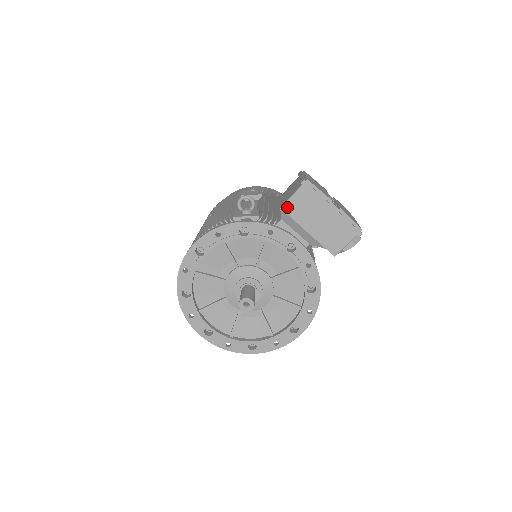
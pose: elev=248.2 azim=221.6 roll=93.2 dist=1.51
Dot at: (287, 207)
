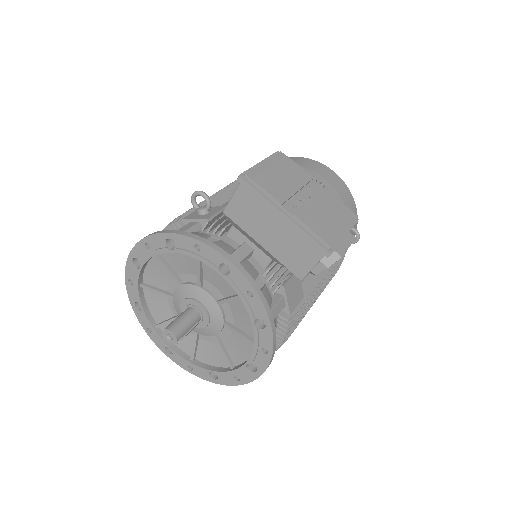
Dot at: (230, 211)
